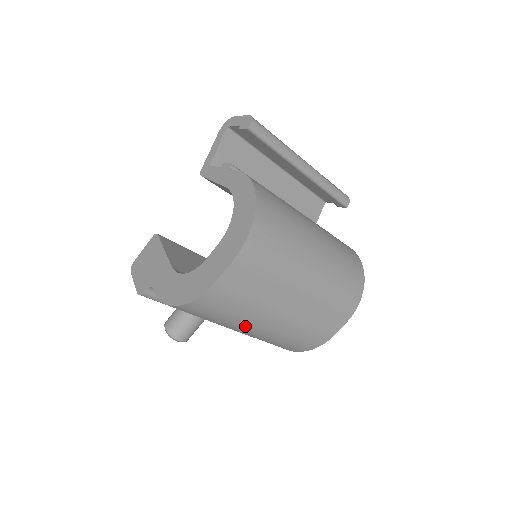
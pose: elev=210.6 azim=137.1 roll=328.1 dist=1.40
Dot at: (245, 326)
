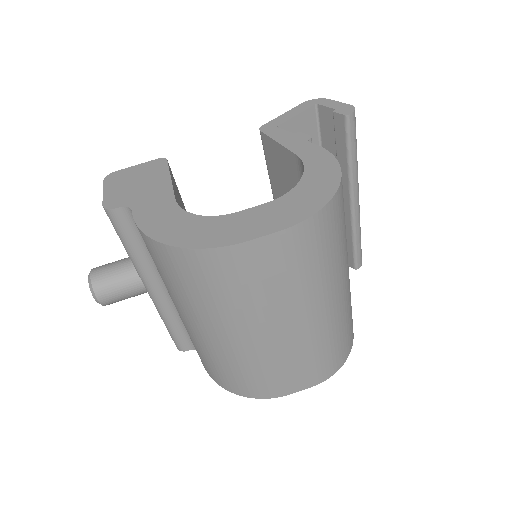
Dot at: (215, 323)
